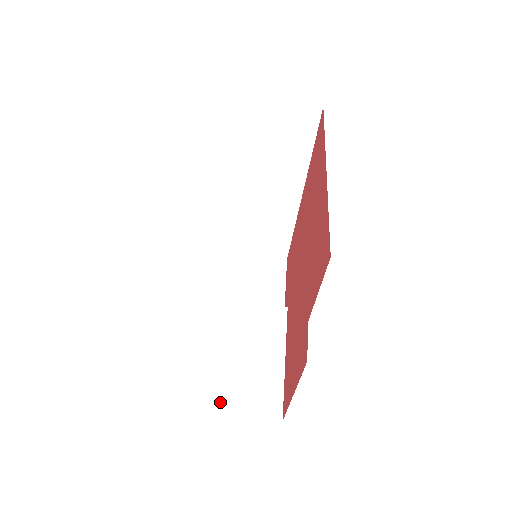
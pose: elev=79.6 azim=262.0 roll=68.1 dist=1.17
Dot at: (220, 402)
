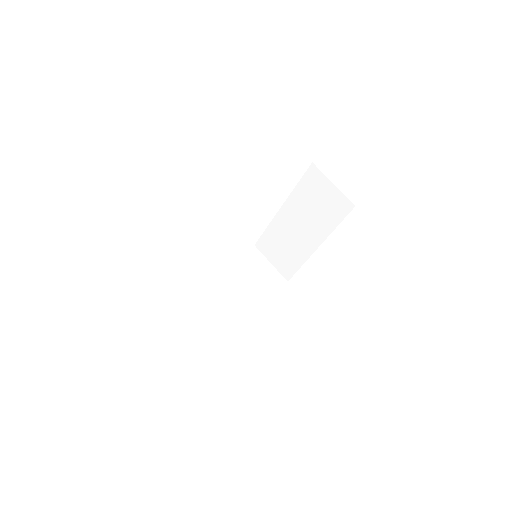
Dot at: (177, 313)
